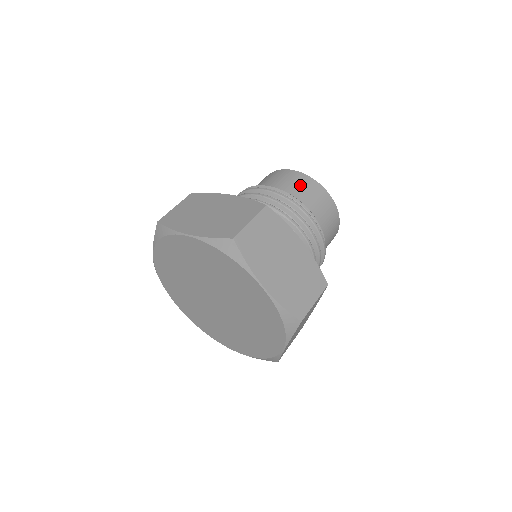
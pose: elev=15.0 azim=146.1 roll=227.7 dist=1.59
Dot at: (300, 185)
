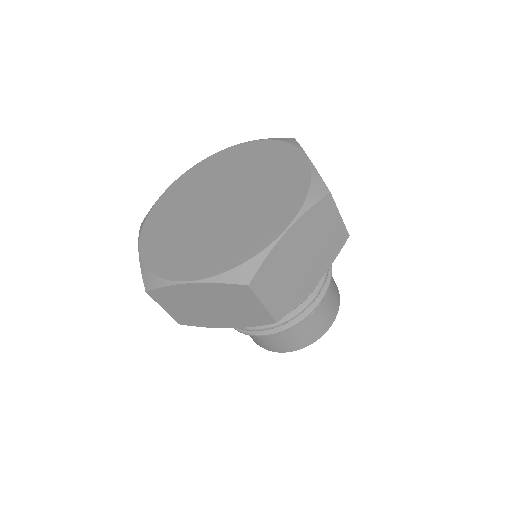
Dot at: occluded
